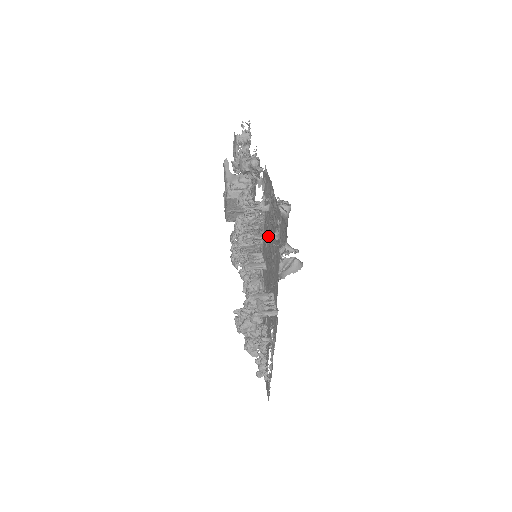
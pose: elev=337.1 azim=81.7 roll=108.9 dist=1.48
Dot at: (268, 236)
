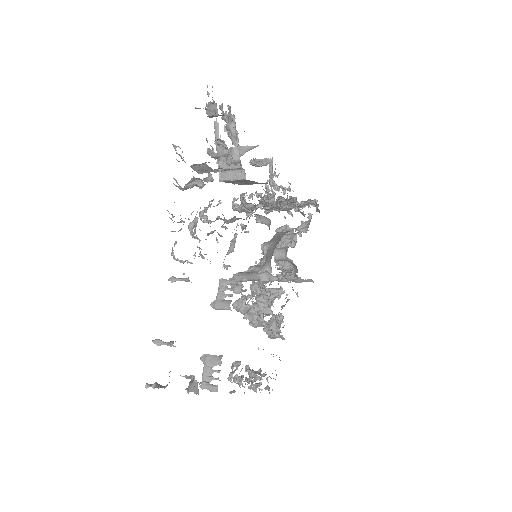
Dot at: (167, 345)
